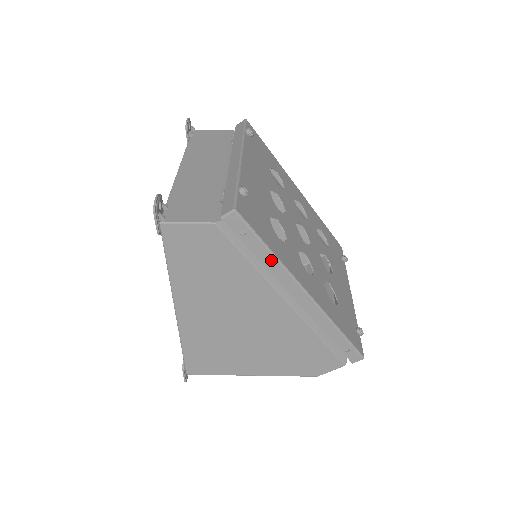
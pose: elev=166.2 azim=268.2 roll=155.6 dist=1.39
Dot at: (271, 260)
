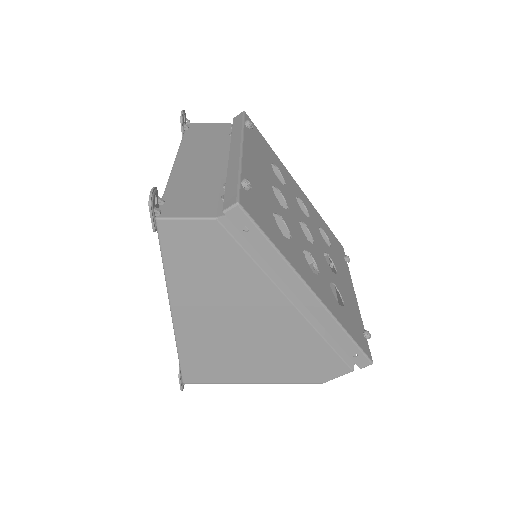
Dot at: (276, 258)
